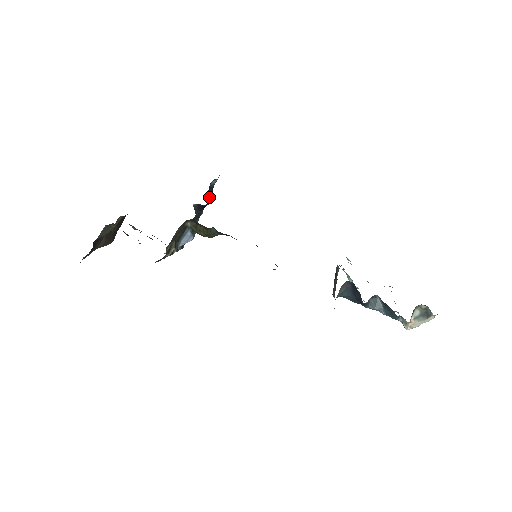
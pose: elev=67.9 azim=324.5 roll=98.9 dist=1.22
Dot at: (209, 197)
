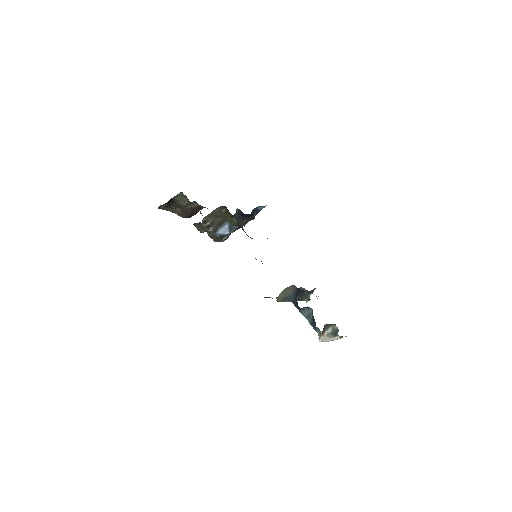
Dot at: (252, 214)
